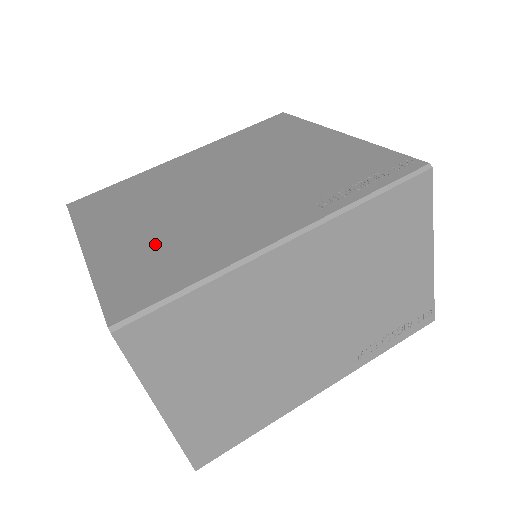
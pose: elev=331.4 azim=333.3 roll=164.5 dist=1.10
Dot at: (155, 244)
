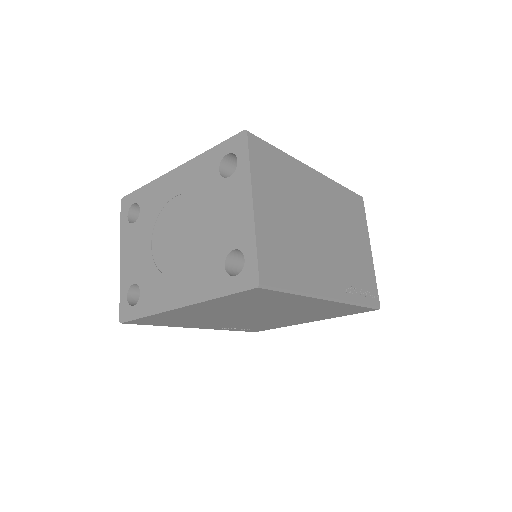
Dot at: occluded
